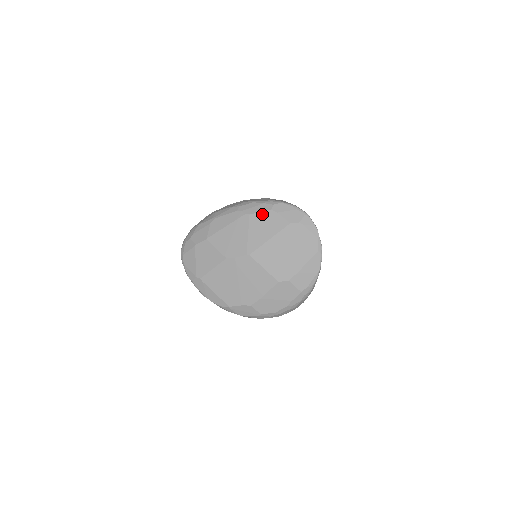
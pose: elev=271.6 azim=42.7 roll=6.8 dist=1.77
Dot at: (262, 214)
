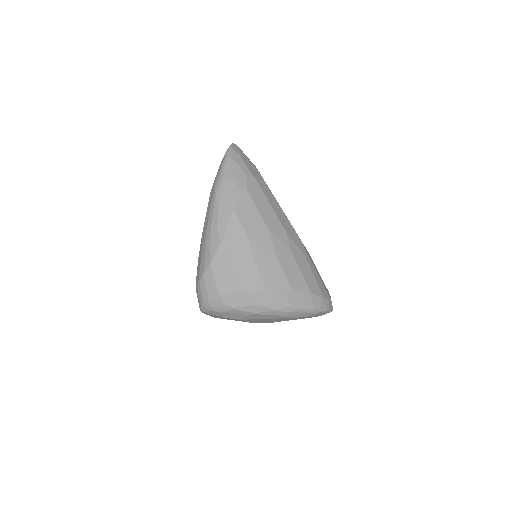
Dot at: occluded
